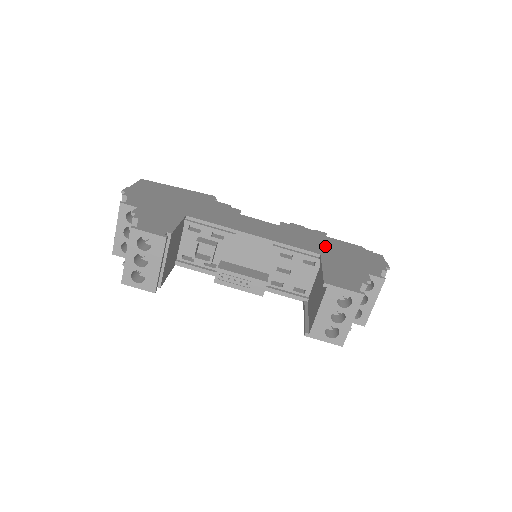
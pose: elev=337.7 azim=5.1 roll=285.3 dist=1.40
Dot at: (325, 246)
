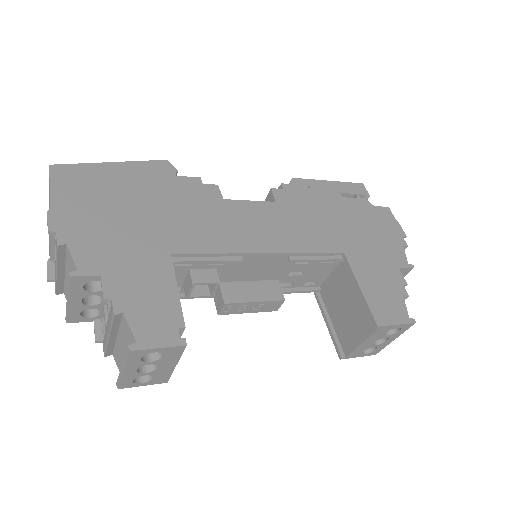
Dot at: (338, 226)
